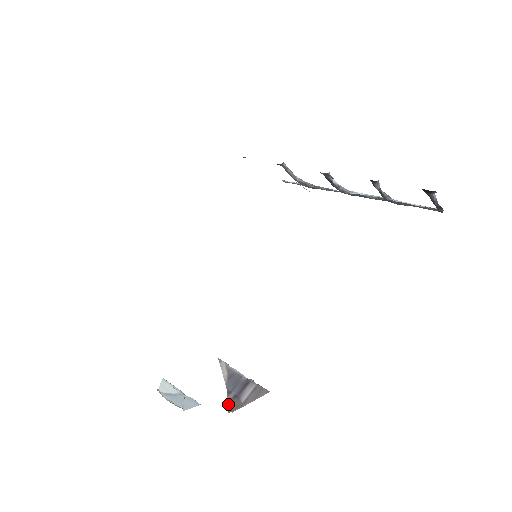
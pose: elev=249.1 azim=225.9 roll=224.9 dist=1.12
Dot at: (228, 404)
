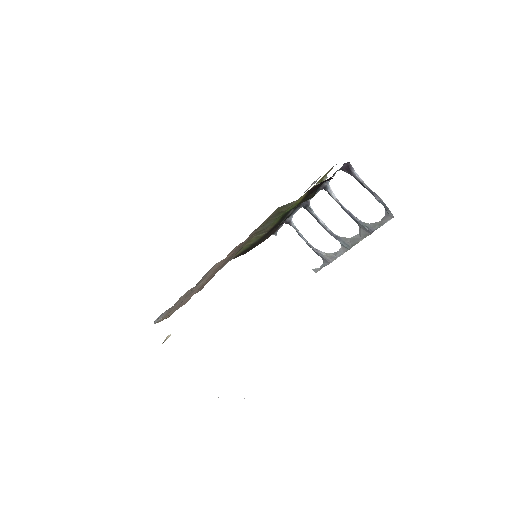
Dot at: occluded
